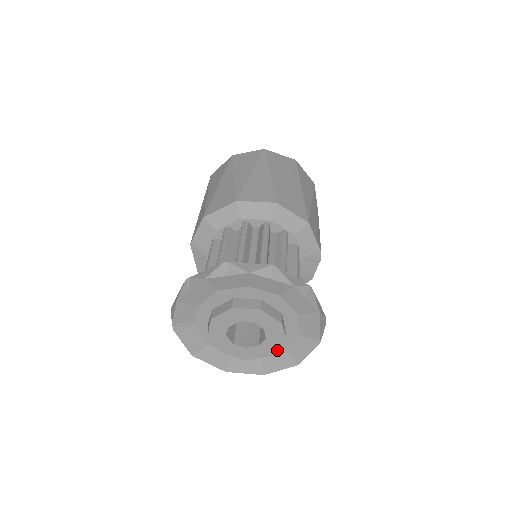
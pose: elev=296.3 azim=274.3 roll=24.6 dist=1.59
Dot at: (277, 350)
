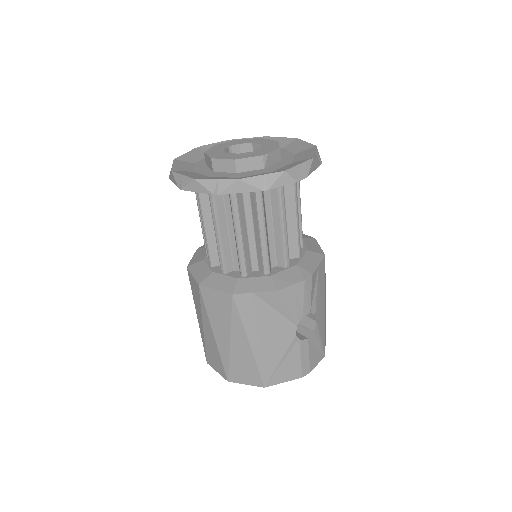
Dot at: (235, 176)
